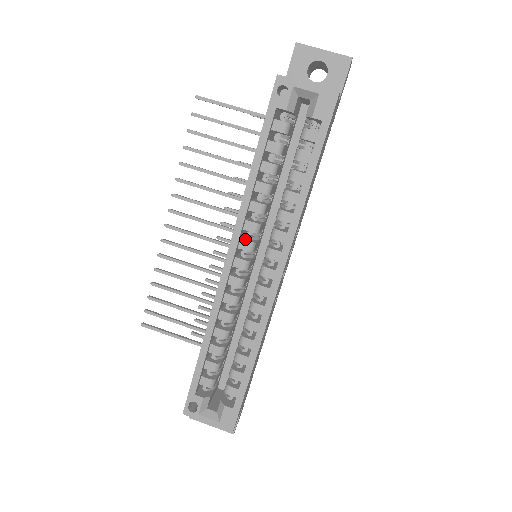
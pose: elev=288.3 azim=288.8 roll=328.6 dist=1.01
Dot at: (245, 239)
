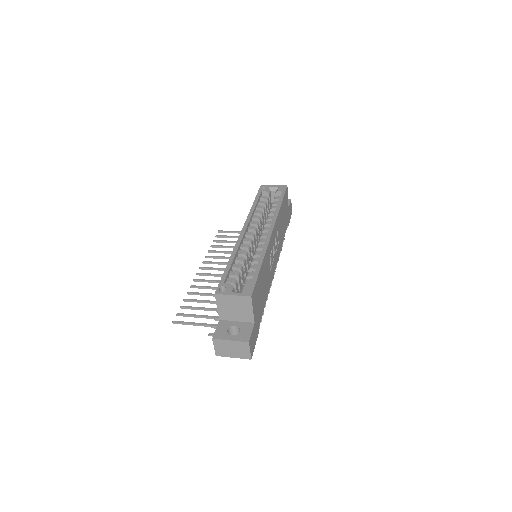
Dot at: (251, 228)
